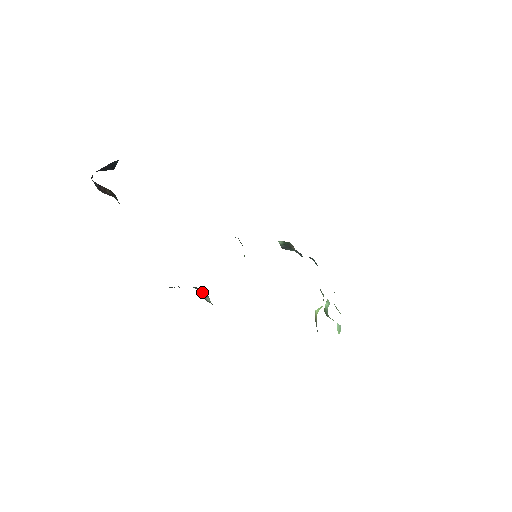
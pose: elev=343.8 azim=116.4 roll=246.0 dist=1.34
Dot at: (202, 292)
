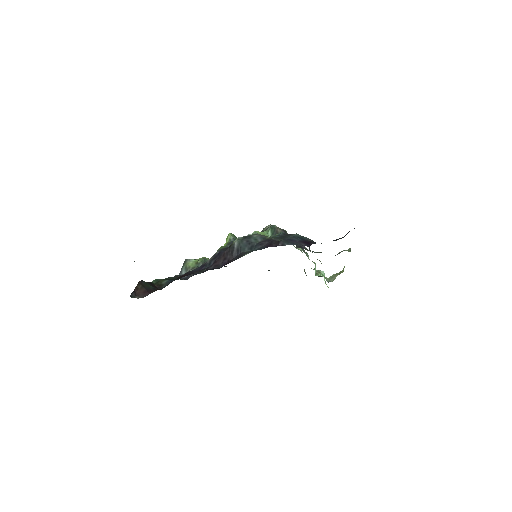
Dot at: occluded
